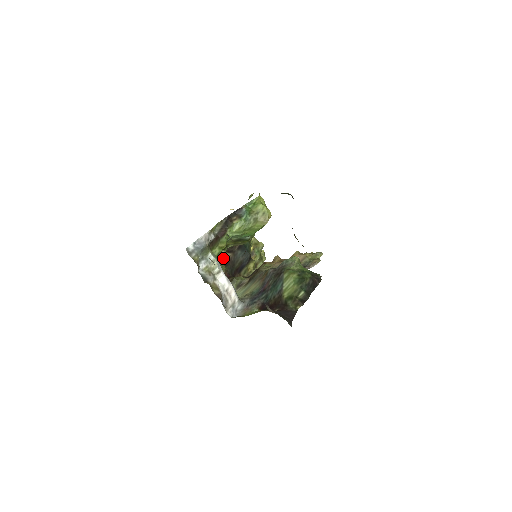
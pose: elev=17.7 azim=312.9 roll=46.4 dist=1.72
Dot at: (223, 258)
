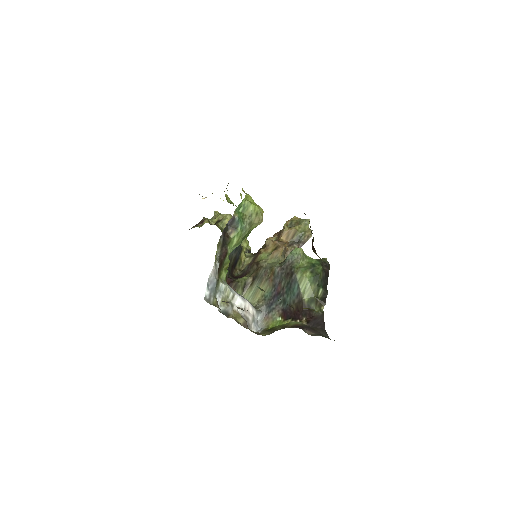
Dot at: occluded
